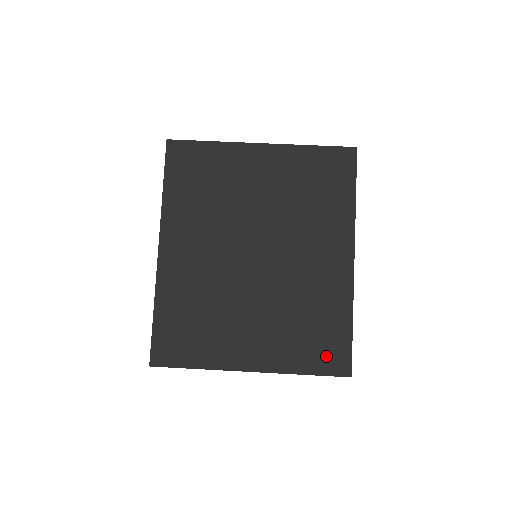
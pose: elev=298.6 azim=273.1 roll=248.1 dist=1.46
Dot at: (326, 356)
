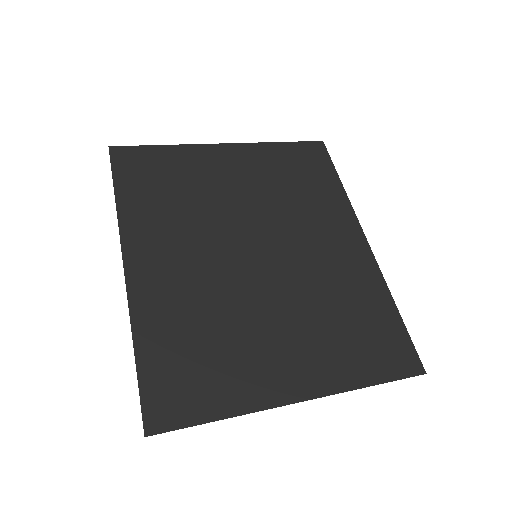
Dot at: (386, 355)
